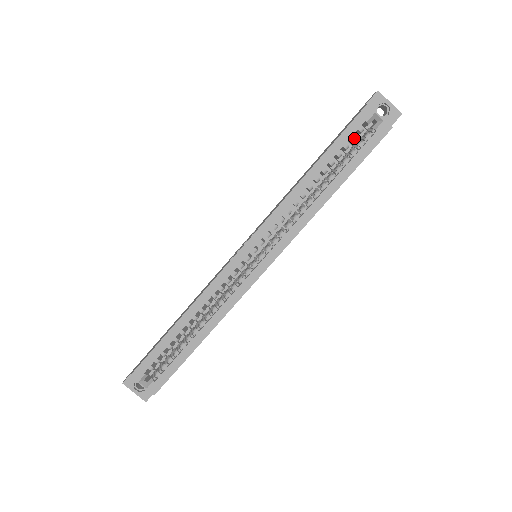
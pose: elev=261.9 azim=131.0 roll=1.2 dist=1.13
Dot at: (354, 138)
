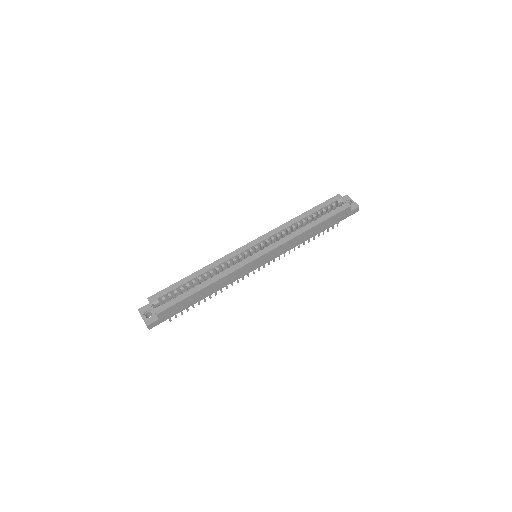
Dot at: (329, 207)
